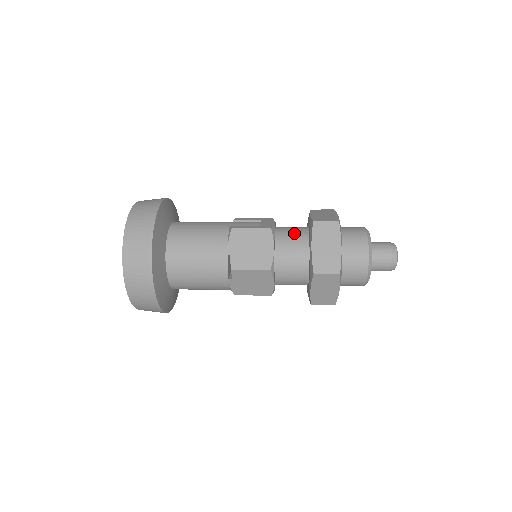
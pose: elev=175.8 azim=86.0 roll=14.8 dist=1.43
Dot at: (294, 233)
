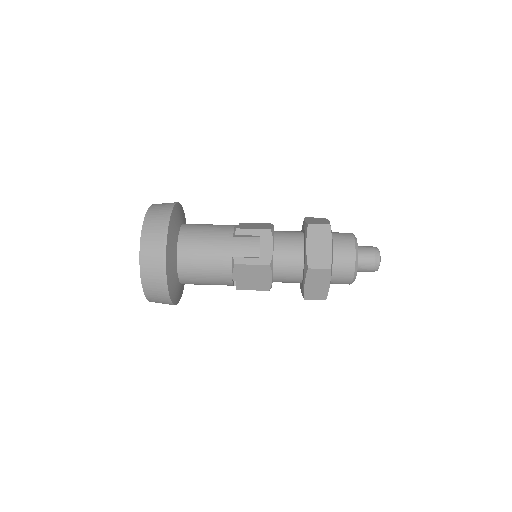
Dot at: (290, 260)
